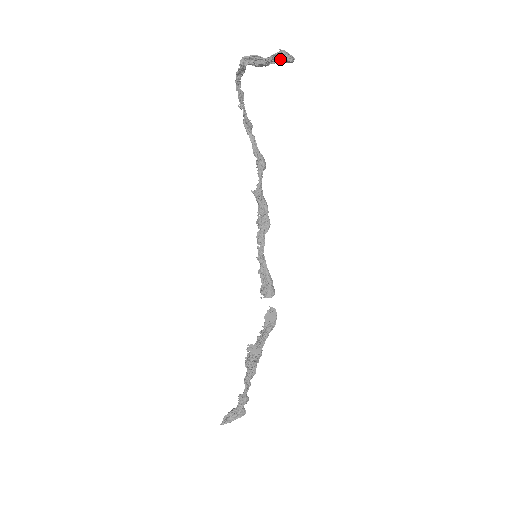
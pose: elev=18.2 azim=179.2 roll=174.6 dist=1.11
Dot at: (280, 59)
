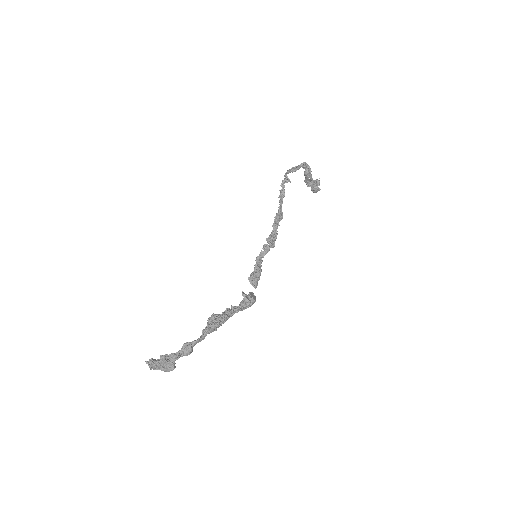
Dot at: (309, 186)
